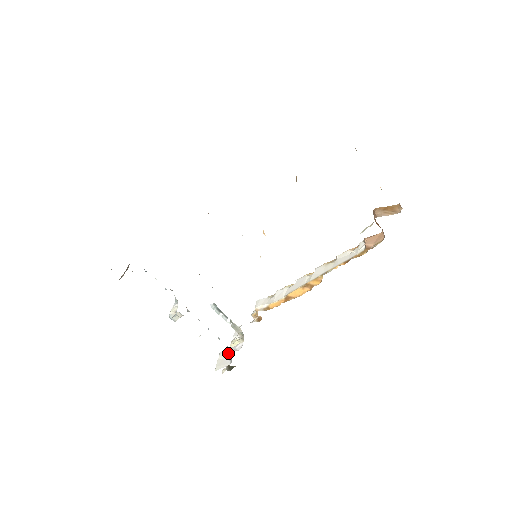
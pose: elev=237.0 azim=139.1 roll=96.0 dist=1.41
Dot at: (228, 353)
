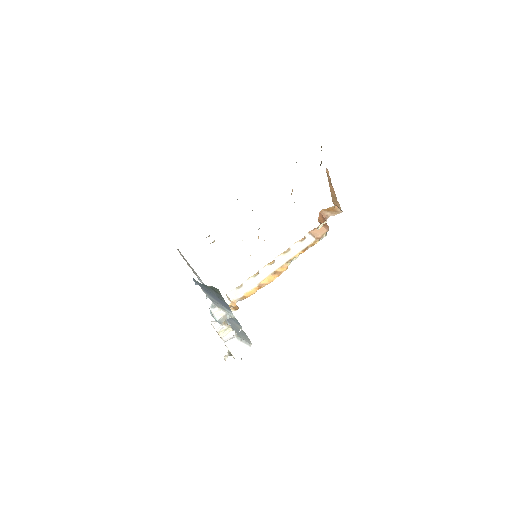
Dot at: (236, 340)
